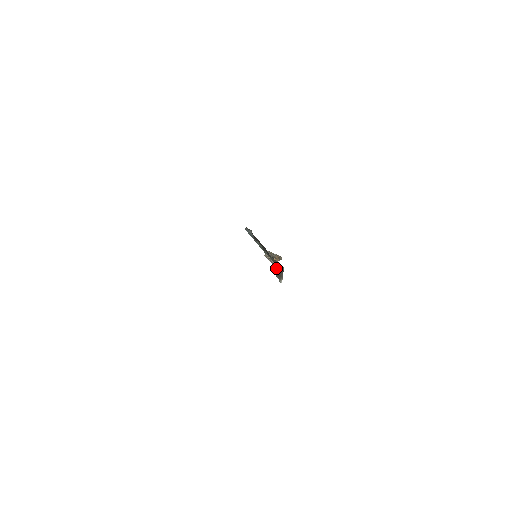
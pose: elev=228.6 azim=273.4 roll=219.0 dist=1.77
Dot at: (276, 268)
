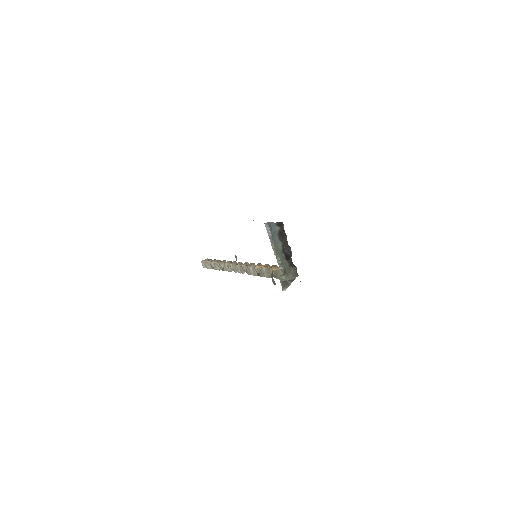
Dot at: (286, 274)
